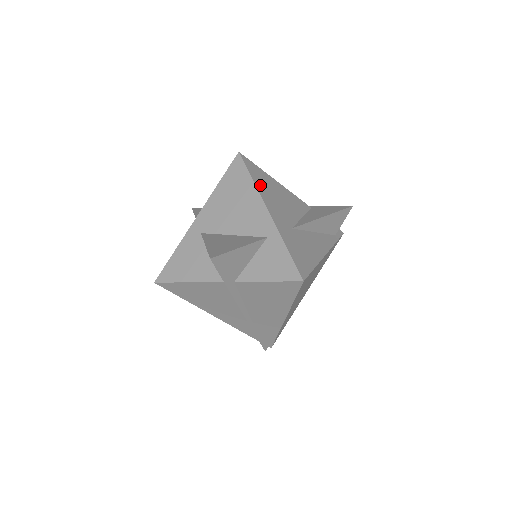
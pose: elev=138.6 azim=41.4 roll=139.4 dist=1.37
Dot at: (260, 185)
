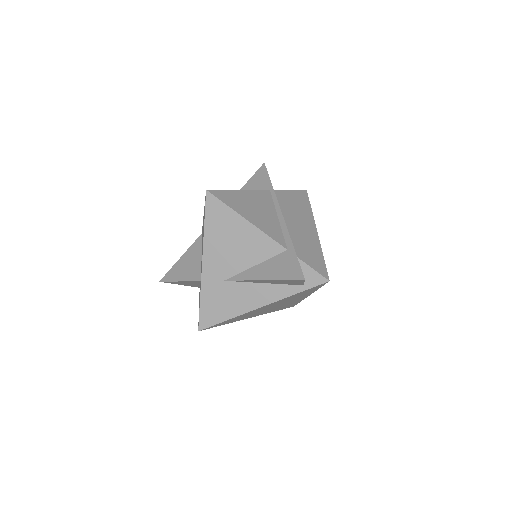
Dot at: (211, 232)
